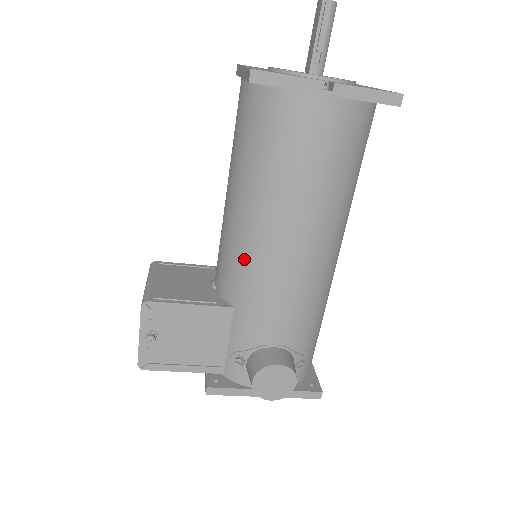
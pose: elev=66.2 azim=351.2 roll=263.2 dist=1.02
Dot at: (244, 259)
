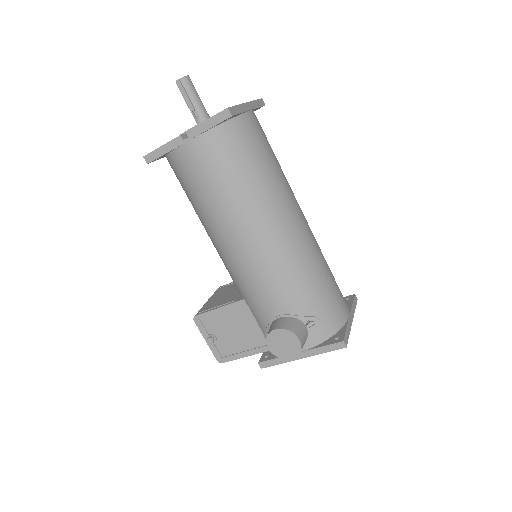
Dot at: (226, 264)
